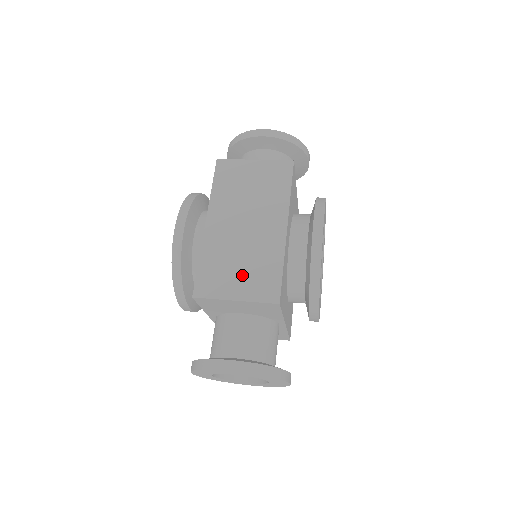
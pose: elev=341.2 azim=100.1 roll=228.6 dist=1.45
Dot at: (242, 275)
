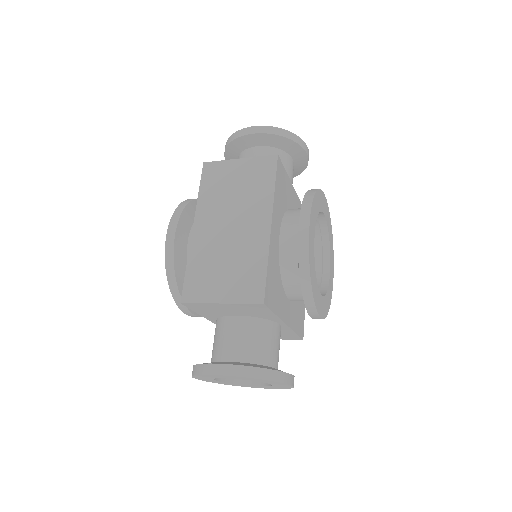
Dot at: (227, 277)
